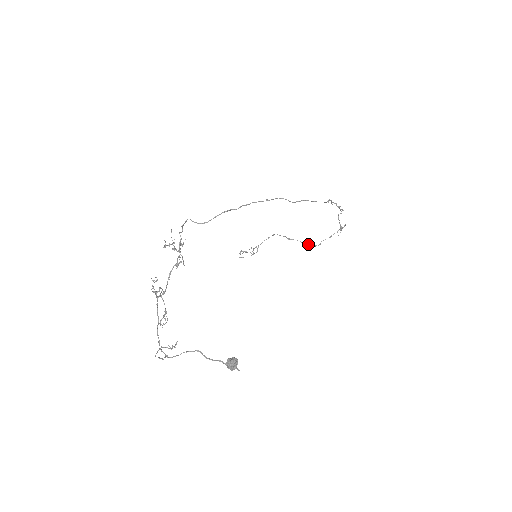
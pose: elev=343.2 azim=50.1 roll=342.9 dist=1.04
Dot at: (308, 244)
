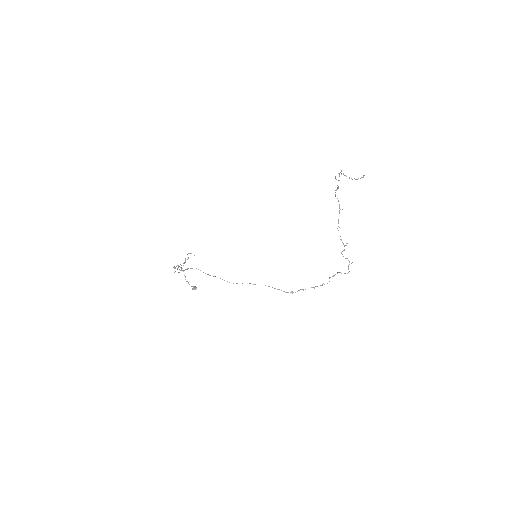
Dot at: occluded
